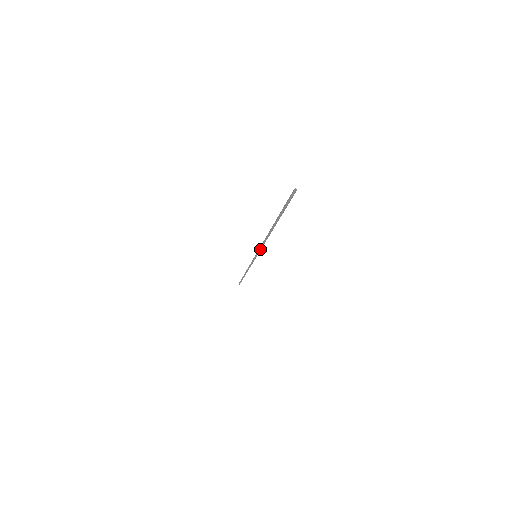
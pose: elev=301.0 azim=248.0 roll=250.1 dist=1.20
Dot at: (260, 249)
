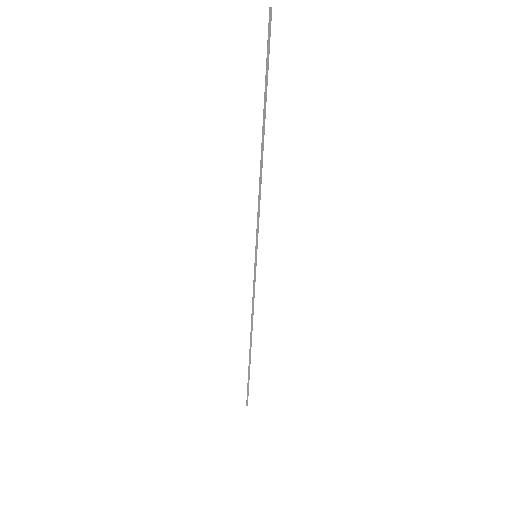
Dot at: (257, 222)
